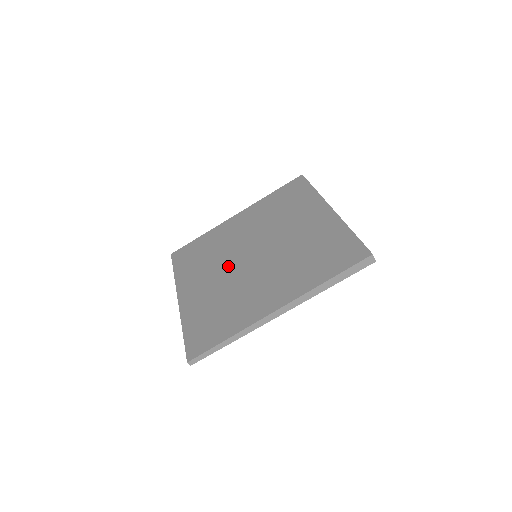
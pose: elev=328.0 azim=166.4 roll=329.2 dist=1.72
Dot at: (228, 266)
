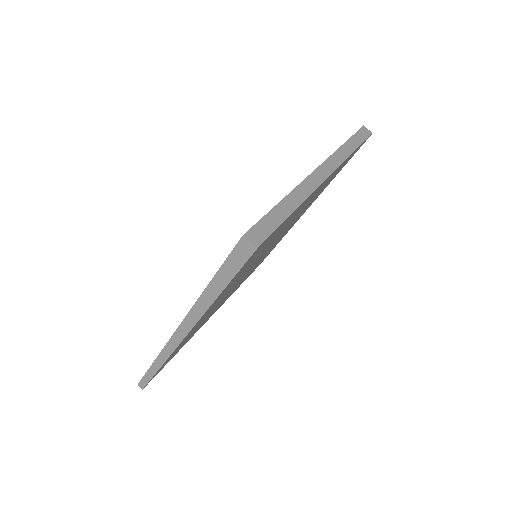
Dot at: occluded
